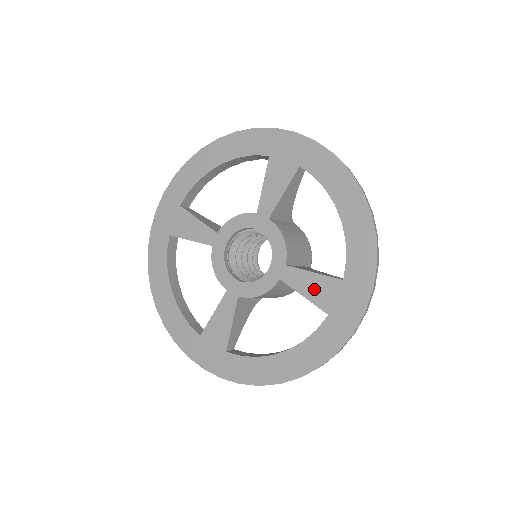
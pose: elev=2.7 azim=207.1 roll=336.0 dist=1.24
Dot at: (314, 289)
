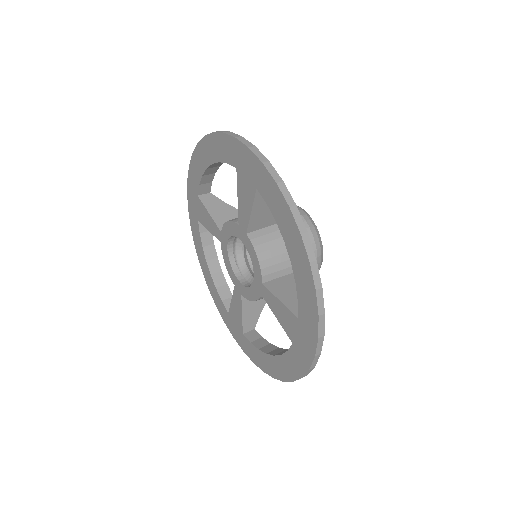
Dot at: (281, 315)
